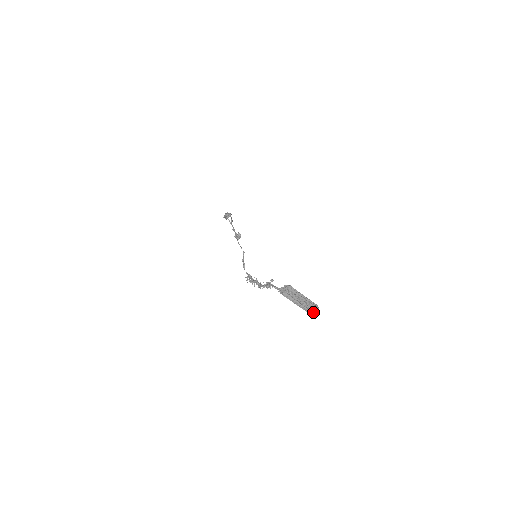
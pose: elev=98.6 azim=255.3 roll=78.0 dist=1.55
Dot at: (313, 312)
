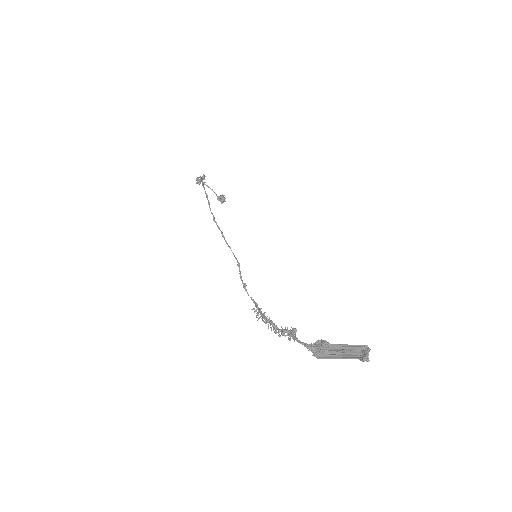
Dot at: (364, 360)
